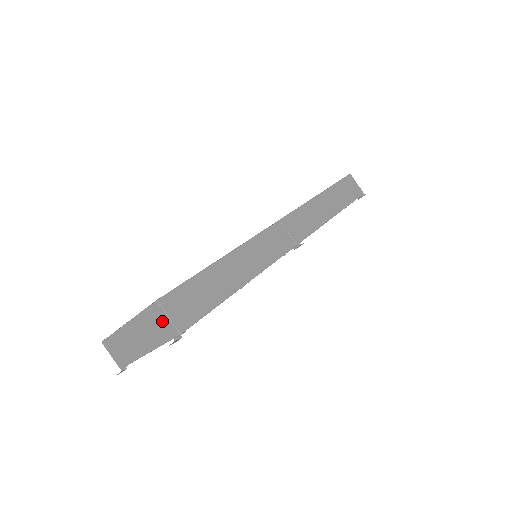
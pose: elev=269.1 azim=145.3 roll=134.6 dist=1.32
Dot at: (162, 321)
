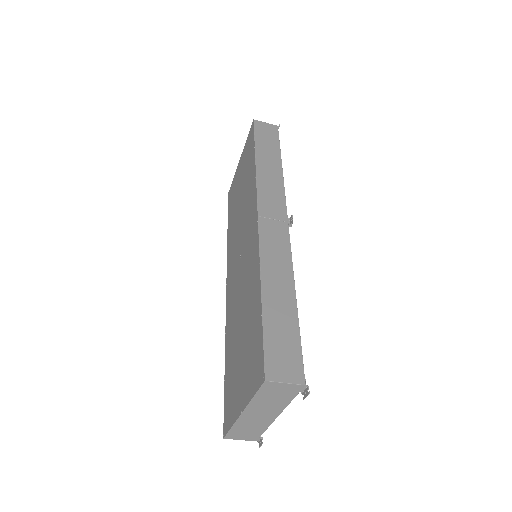
Dot at: (280, 389)
